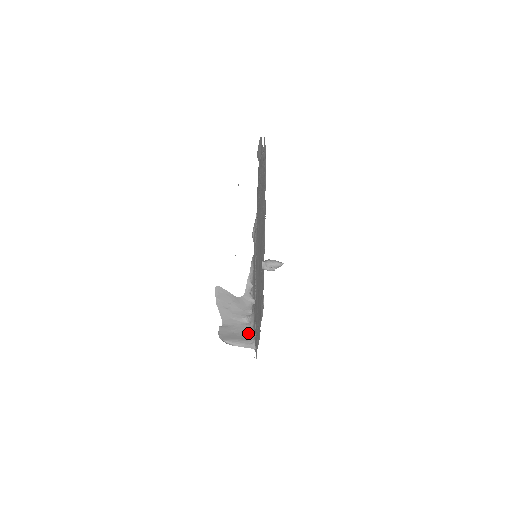
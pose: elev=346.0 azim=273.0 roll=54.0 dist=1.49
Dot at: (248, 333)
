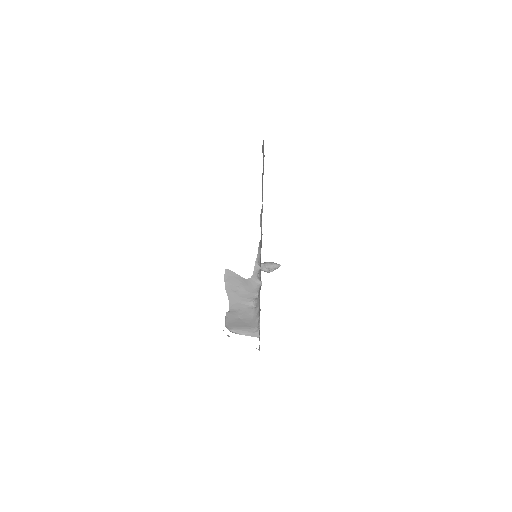
Dot at: (254, 318)
